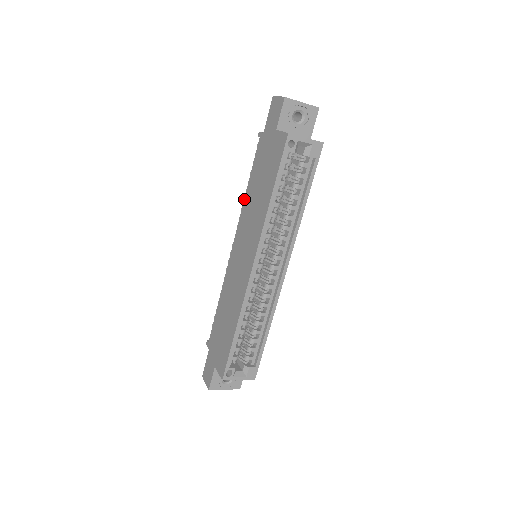
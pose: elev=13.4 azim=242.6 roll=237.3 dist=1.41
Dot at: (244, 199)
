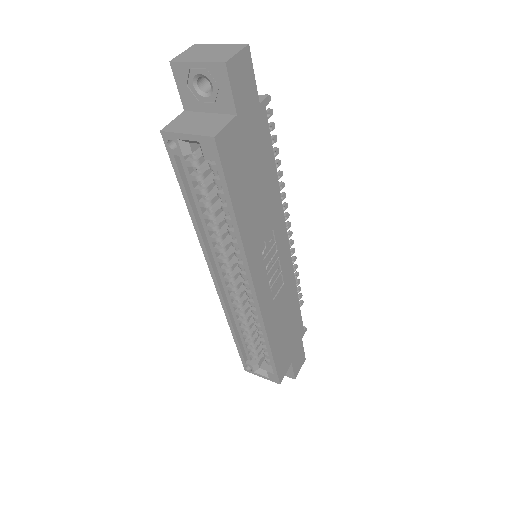
Dot at: occluded
